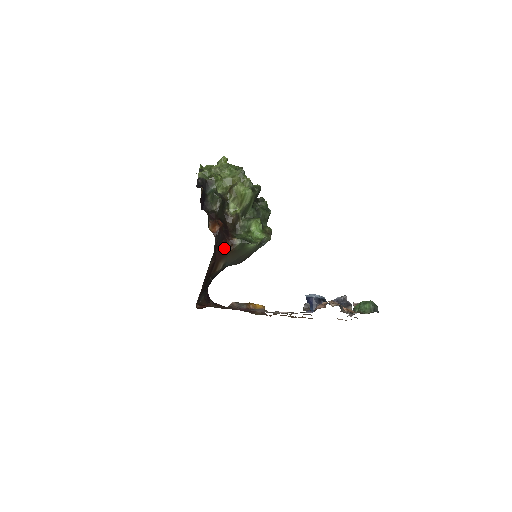
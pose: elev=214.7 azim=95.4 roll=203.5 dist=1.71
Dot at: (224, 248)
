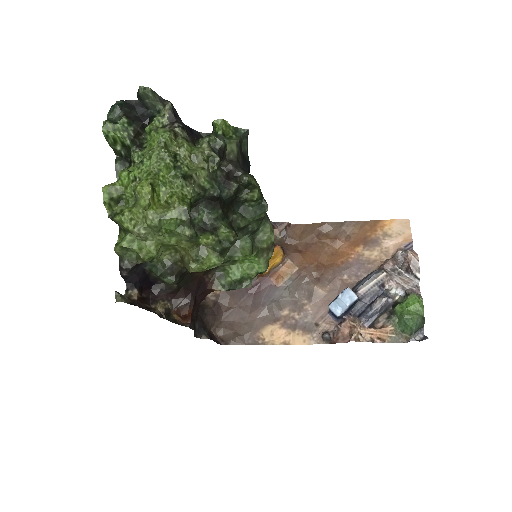
Dot at: occluded
